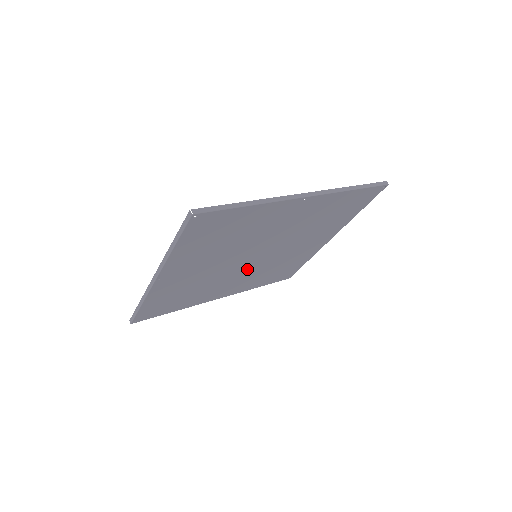
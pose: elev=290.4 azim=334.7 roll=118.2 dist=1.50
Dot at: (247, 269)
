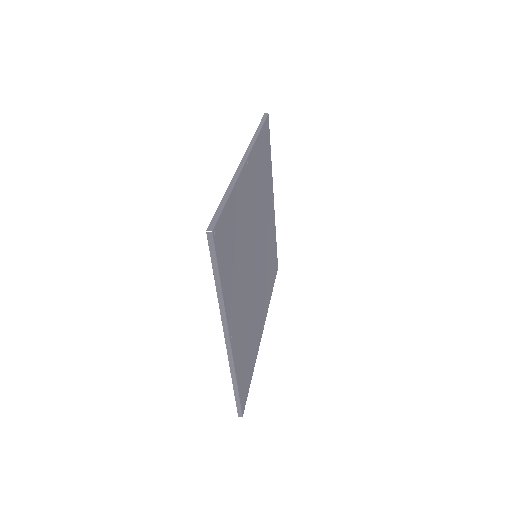
Dot at: (259, 277)
